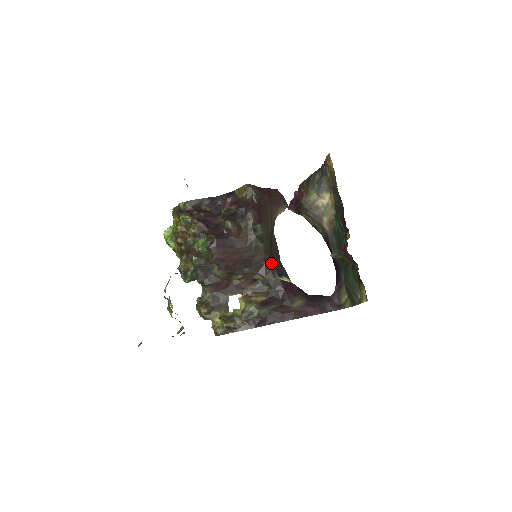
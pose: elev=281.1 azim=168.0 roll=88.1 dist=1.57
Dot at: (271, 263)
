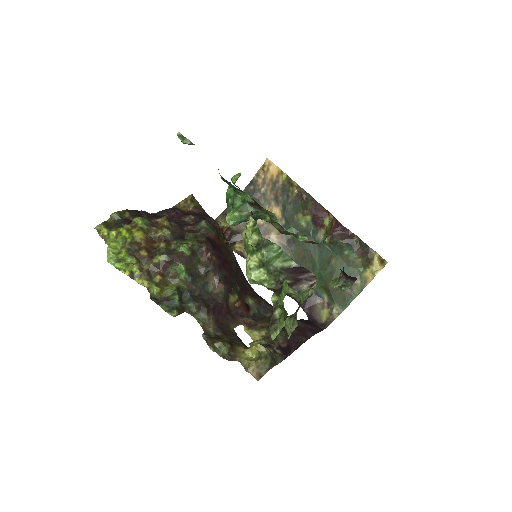
Dot at: (249, 285)
